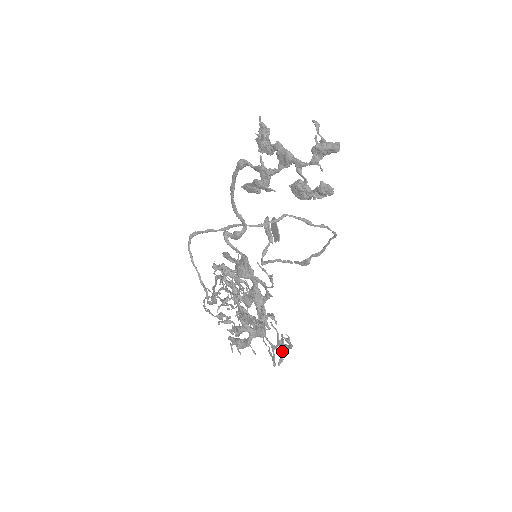
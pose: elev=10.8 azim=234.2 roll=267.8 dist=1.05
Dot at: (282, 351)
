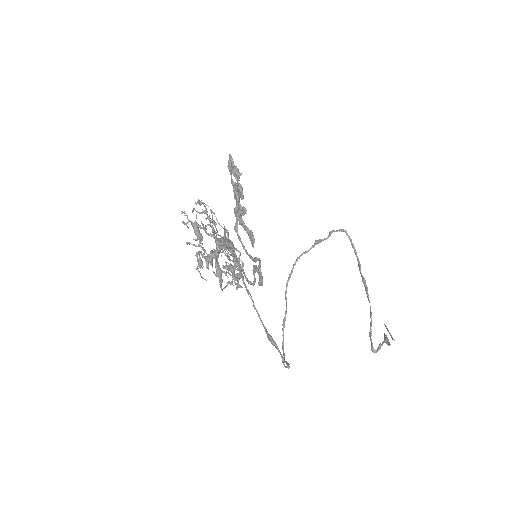
Dot at: (201, 213)
